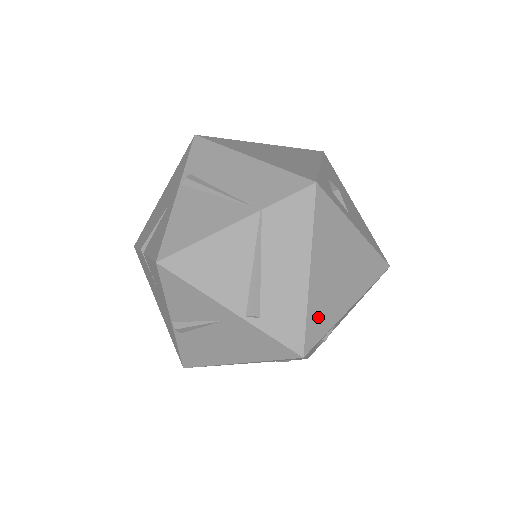
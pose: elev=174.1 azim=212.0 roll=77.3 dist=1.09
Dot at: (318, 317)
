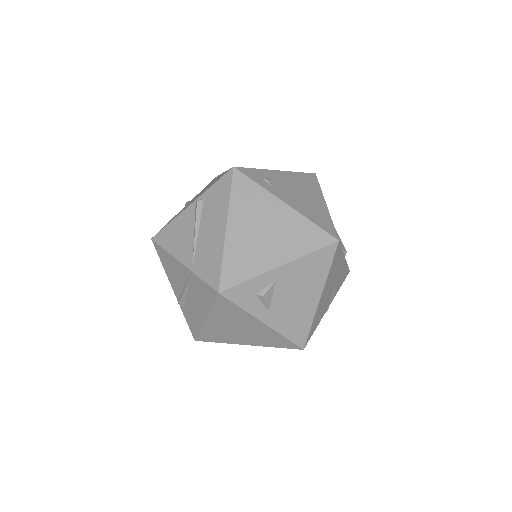
Dot at: (211, 335)
